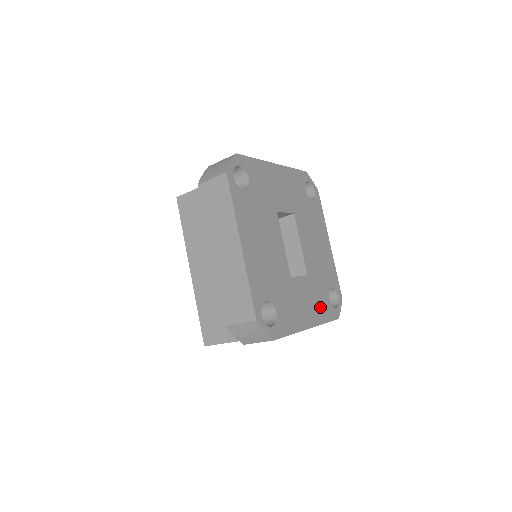
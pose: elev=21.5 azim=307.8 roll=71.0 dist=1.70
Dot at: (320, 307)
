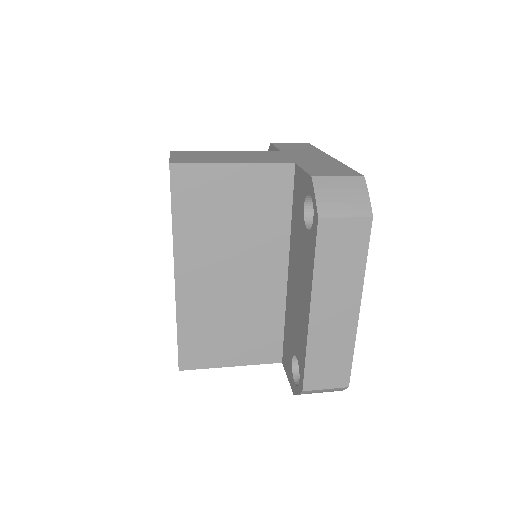
Dot at: occluded
